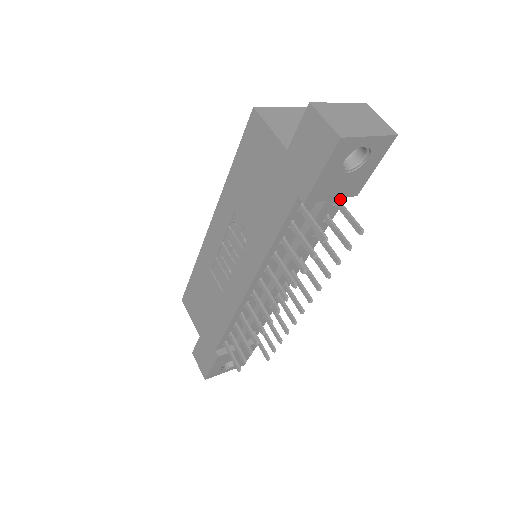
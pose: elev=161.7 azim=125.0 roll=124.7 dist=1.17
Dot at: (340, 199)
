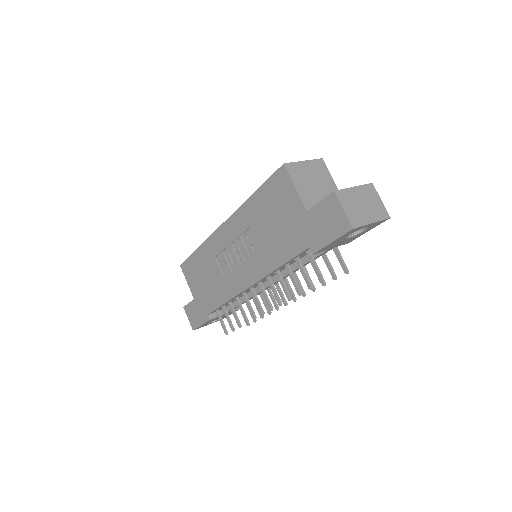
Dot at: occluded
